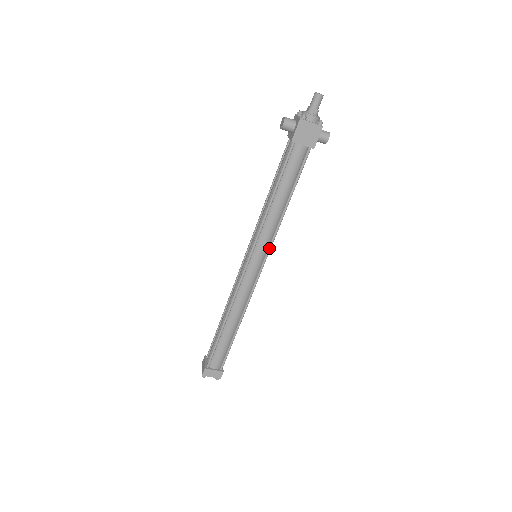
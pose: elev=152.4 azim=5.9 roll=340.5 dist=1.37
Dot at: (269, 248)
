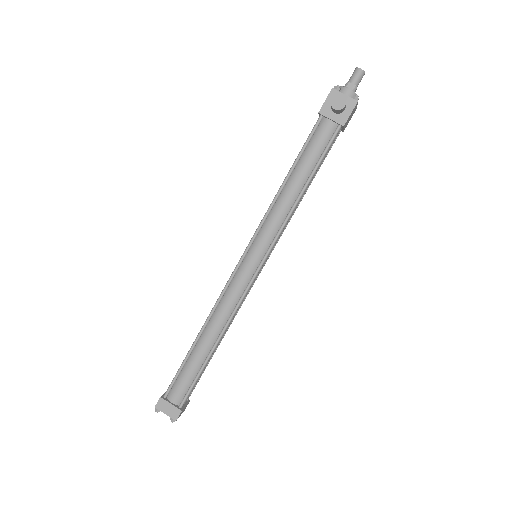
Dot at: occluded
